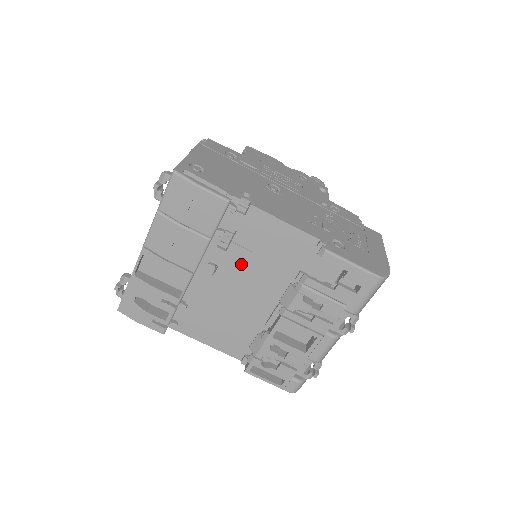
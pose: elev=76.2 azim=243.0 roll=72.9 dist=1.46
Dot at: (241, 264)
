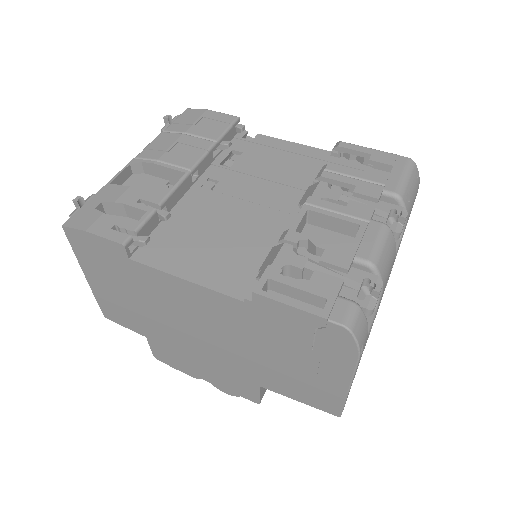
Dot at: (247, 178)
